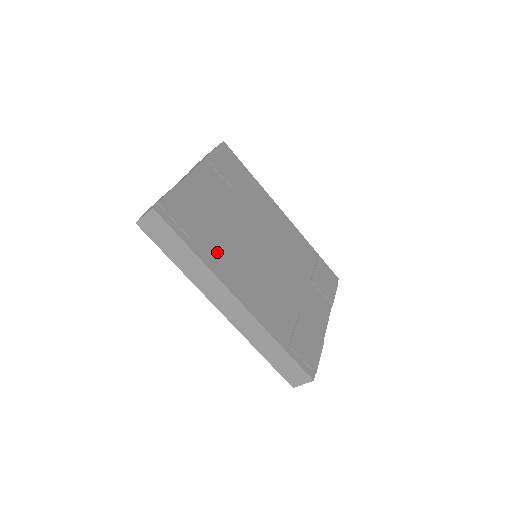
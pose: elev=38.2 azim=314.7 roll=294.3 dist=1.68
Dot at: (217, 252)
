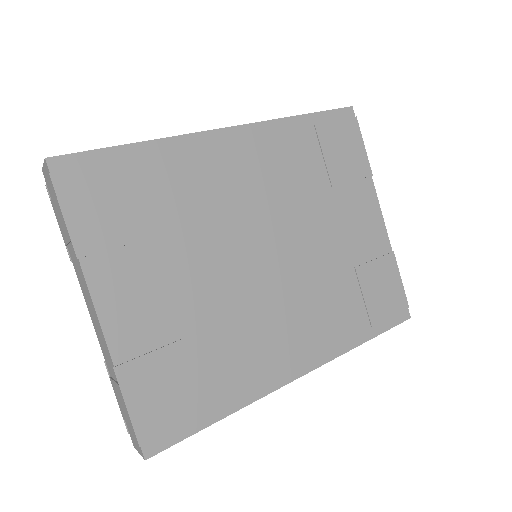
Dot at: (238, 369)
